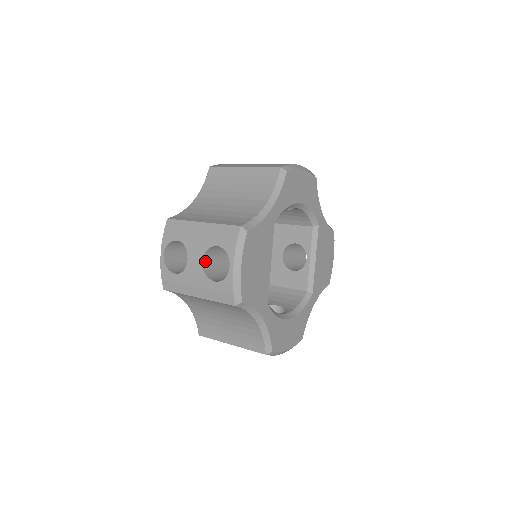
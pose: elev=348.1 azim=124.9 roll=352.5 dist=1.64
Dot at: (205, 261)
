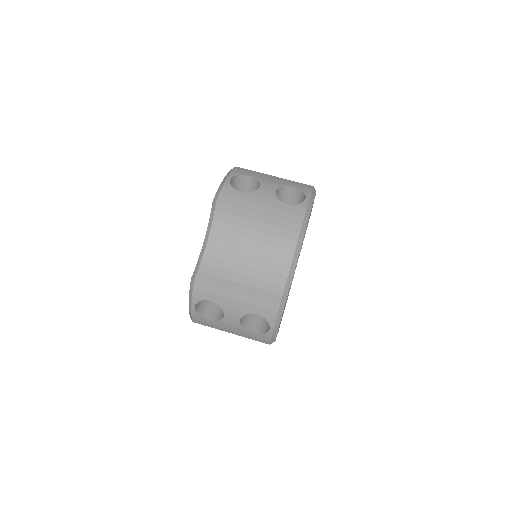
Dot at: occluded
